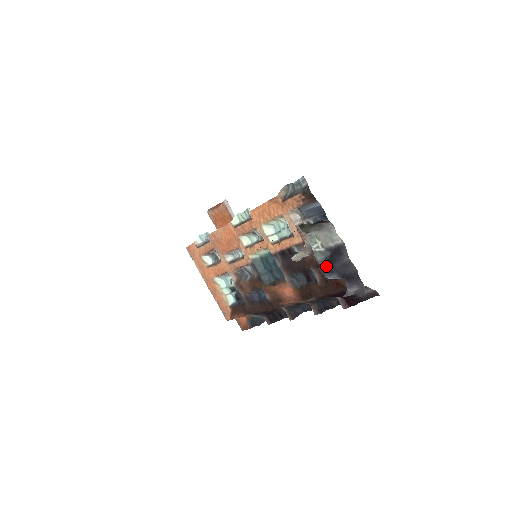
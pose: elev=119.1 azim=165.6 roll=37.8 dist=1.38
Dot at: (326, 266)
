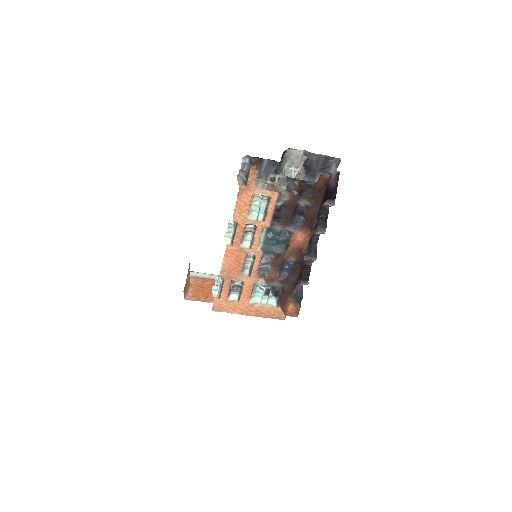
Dot at: (309, 176)
